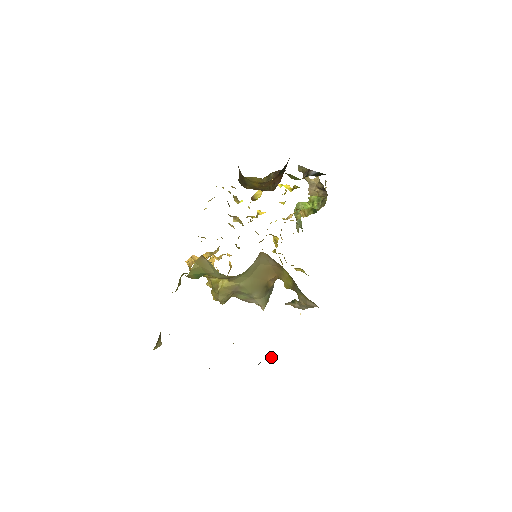
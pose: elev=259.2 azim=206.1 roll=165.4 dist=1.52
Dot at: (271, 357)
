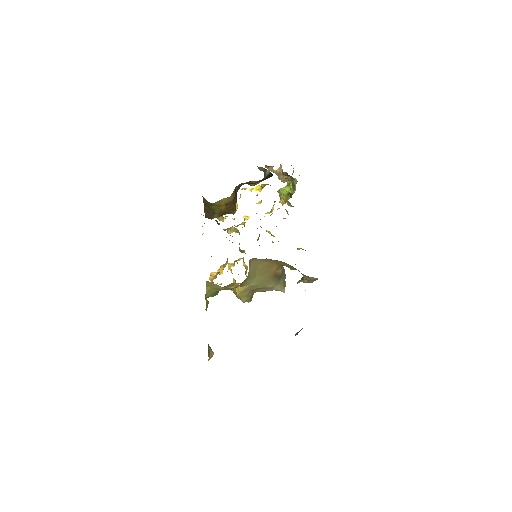
Dot at: occluded
